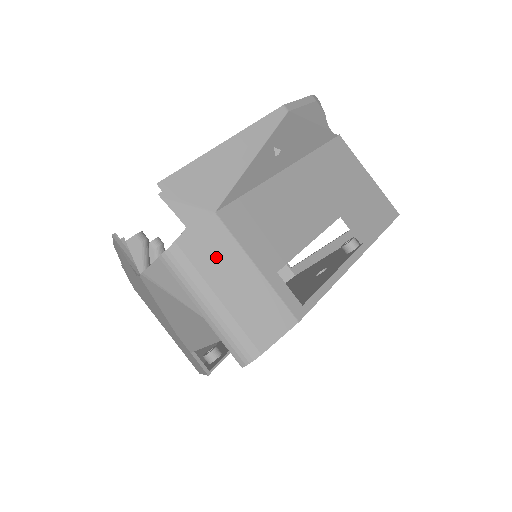
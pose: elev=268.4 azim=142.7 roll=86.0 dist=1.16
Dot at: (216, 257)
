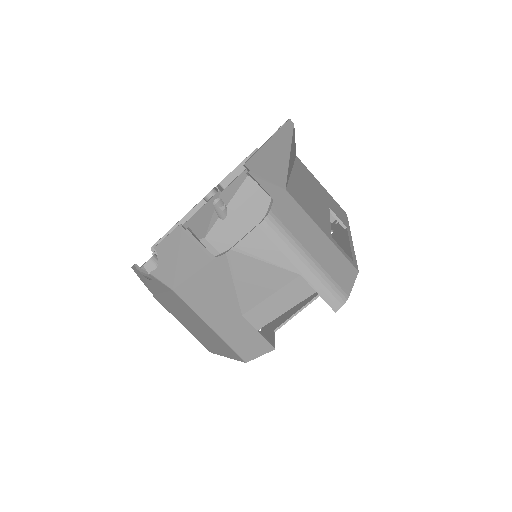
Dot at: (298, 223)
